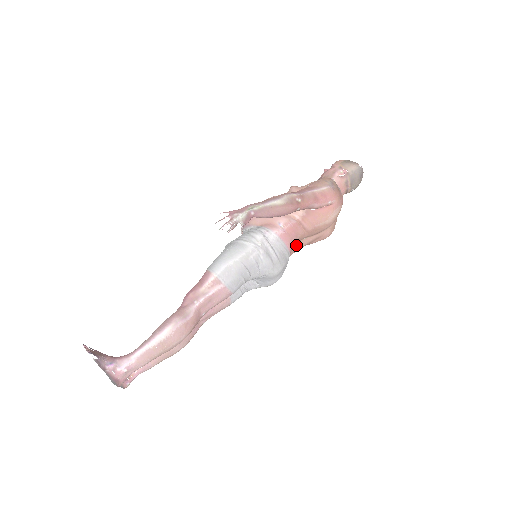
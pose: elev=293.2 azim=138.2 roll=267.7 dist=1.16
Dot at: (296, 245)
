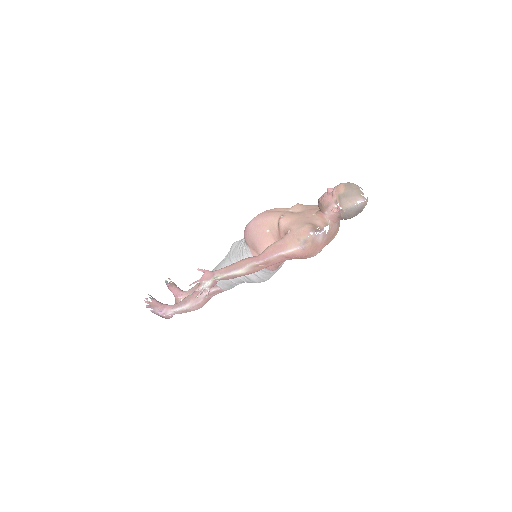
Dot at: occluded
